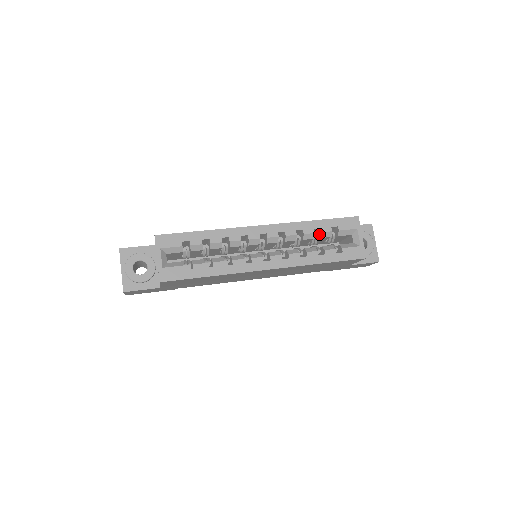
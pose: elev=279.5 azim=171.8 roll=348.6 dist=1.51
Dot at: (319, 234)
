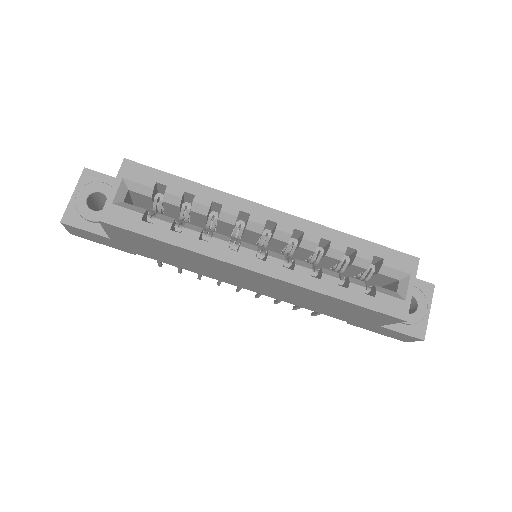
Dot at: (352, 258)
